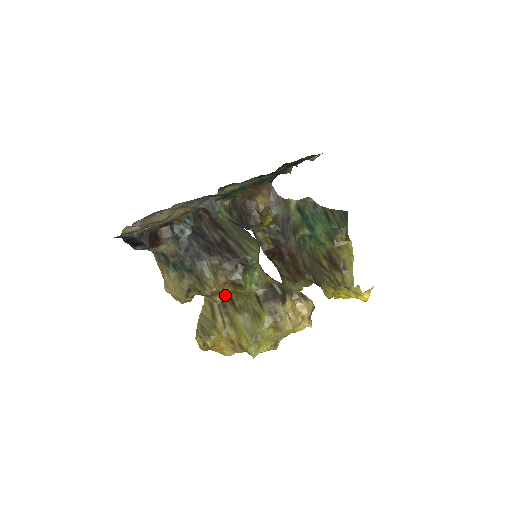
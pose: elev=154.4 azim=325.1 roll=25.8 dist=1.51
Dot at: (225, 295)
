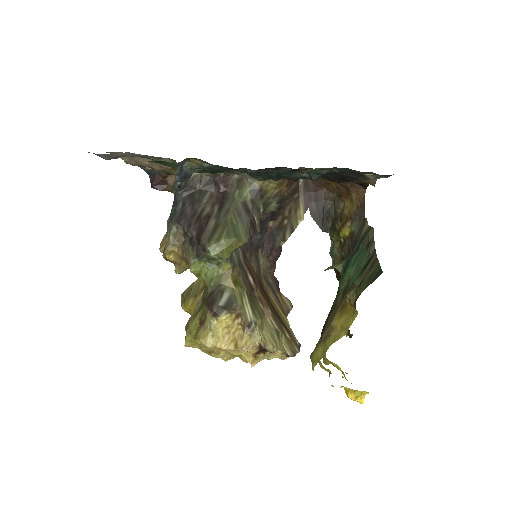
Dot at: occluded
